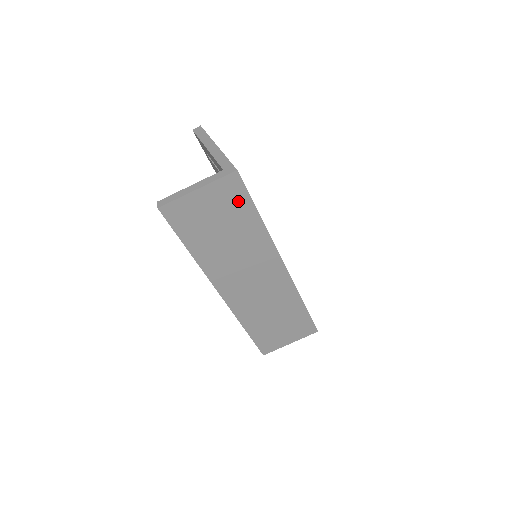
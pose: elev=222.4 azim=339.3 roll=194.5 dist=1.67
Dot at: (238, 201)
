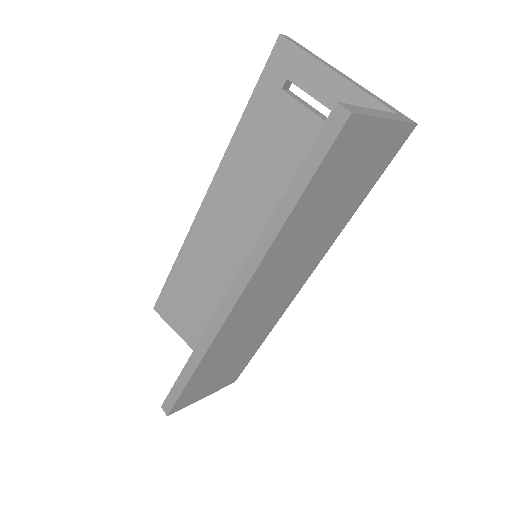
Dot at: (379, 166)
